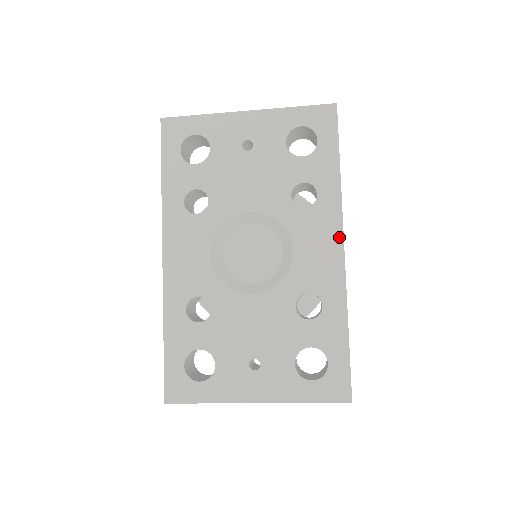
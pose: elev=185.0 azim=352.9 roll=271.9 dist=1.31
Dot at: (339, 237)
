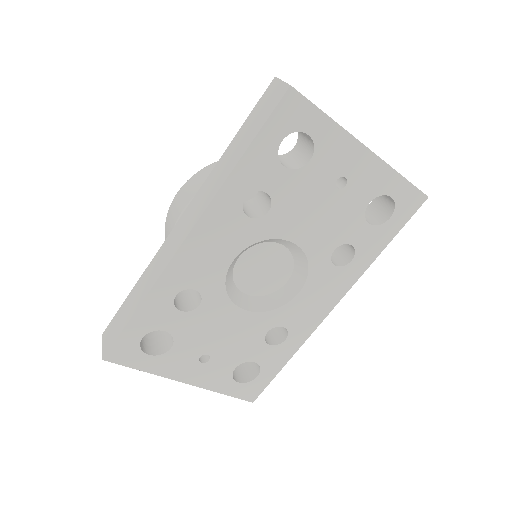
Dot at: (337, 300)
